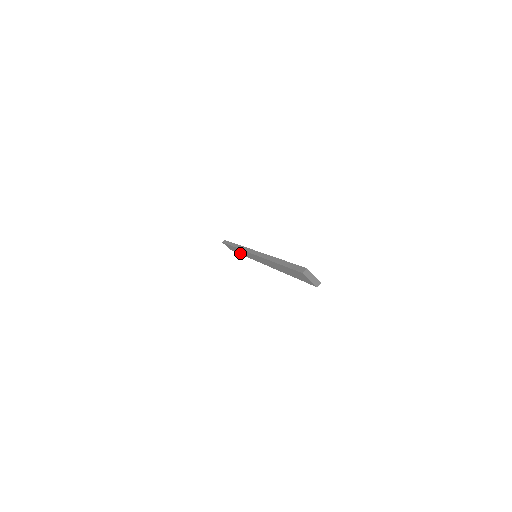
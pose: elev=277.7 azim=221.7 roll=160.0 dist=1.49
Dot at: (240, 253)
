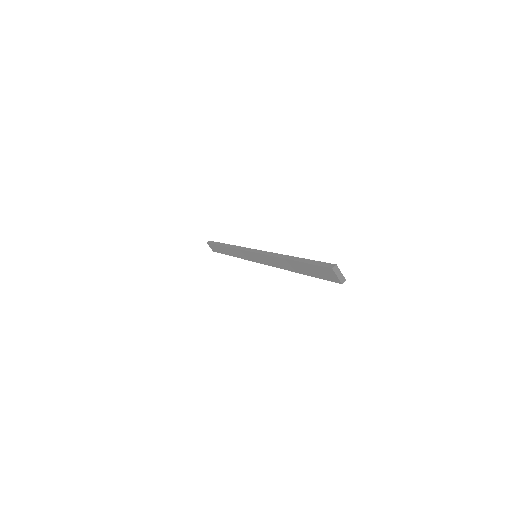
Dot at: (230, 254)
